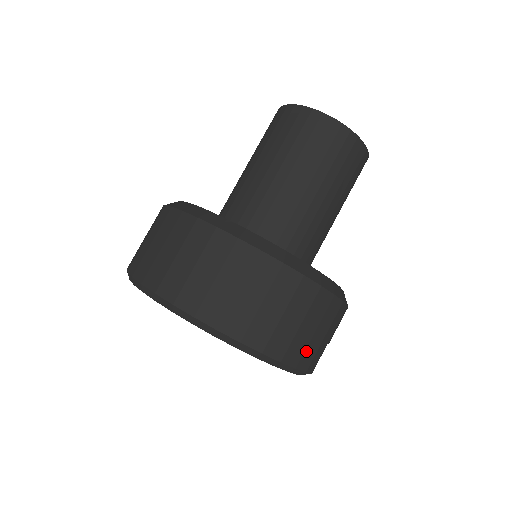
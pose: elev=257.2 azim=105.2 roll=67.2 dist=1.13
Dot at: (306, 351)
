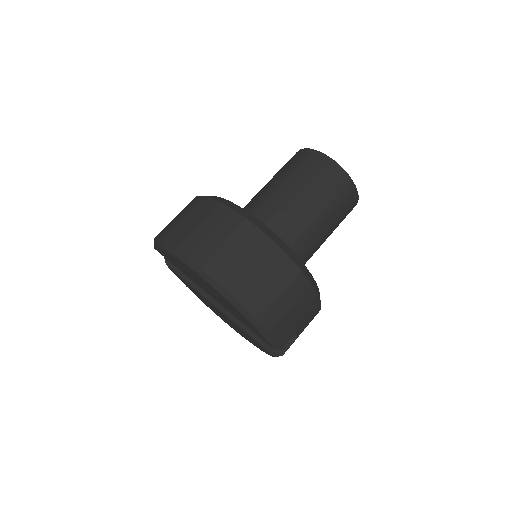
Dot at: (280, 322)
